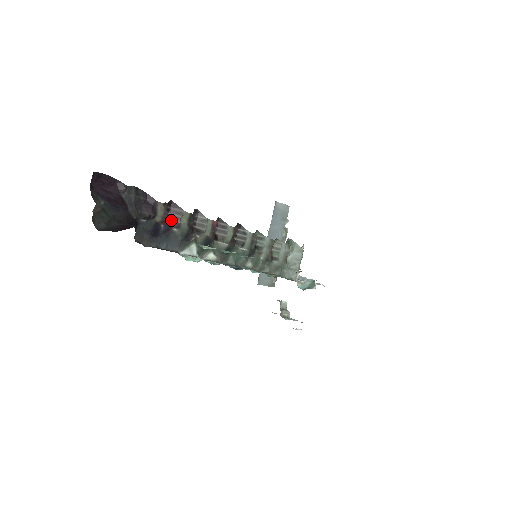
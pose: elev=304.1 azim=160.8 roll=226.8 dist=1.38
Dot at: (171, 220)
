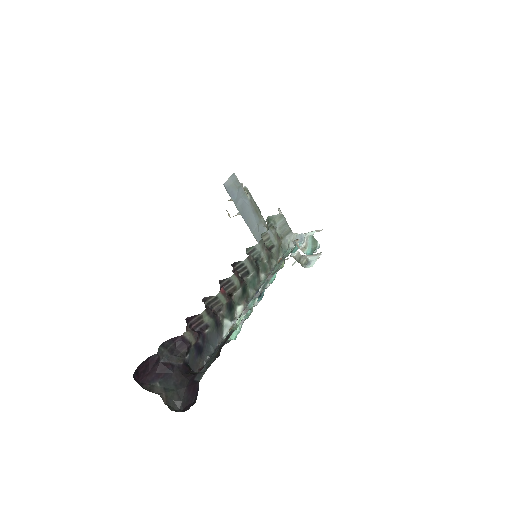
Dot at: (198, 328)
